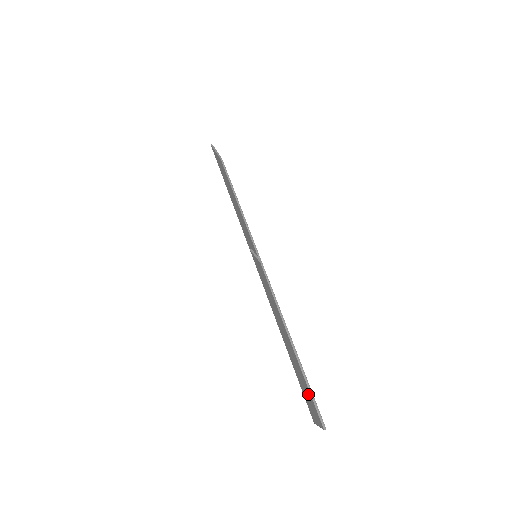
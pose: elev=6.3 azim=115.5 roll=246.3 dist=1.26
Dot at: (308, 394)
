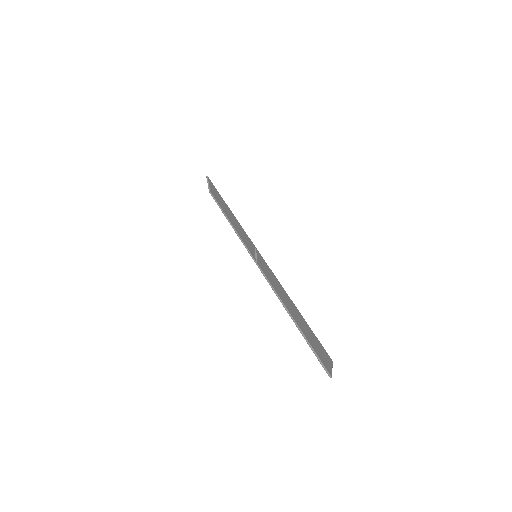
Dot at: occluded
